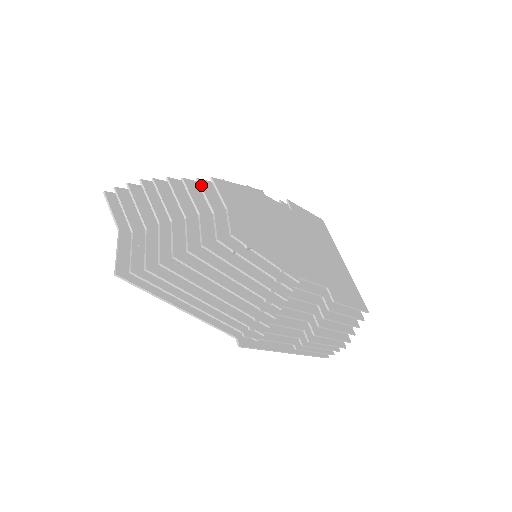
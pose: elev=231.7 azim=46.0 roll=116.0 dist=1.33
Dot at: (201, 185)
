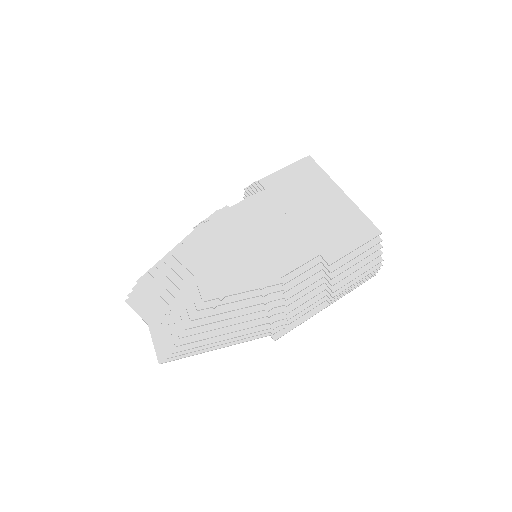
Dot at: (169, 265)
